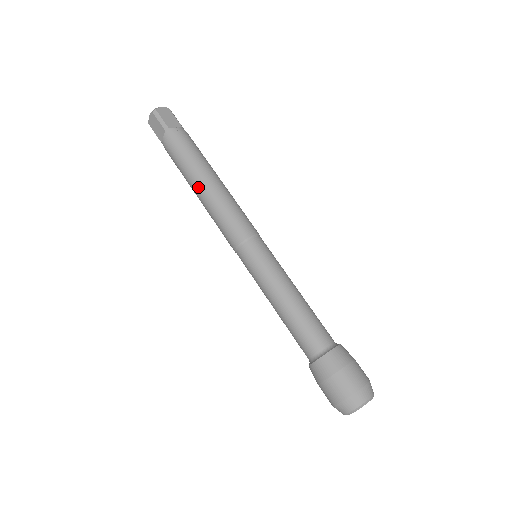
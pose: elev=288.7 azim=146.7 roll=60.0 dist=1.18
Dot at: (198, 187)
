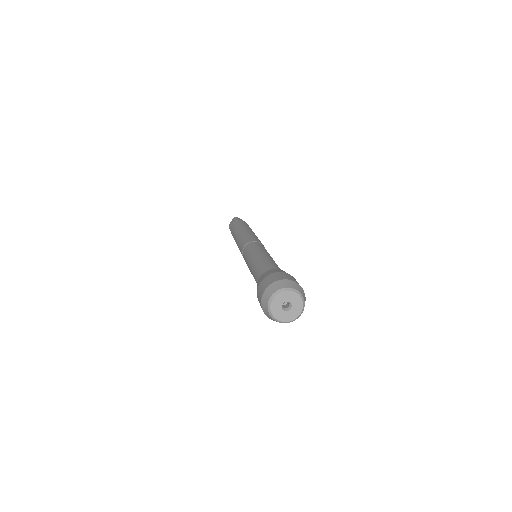
Dot at: (238, 232)
